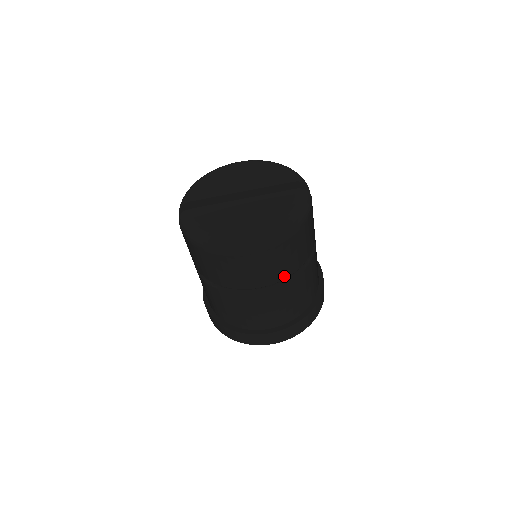
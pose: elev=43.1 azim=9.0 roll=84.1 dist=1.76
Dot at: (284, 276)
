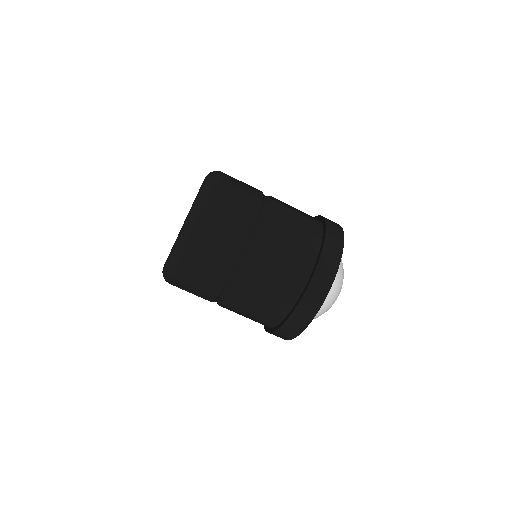
Dot at: (256, 210)
